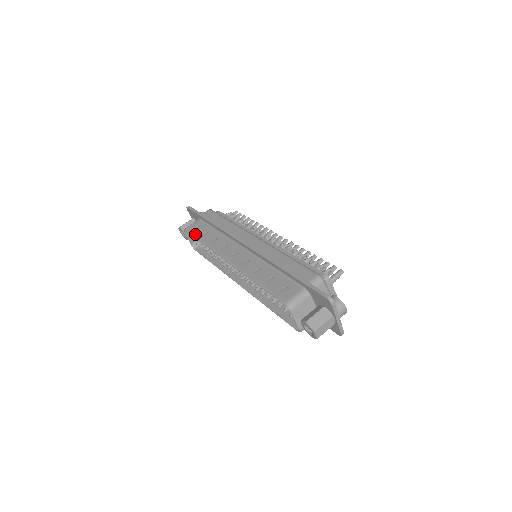
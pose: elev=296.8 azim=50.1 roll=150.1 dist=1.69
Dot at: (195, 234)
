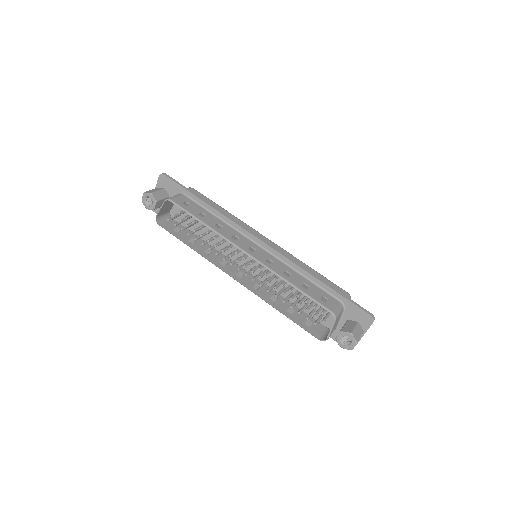
Dot at: (189, 210)
